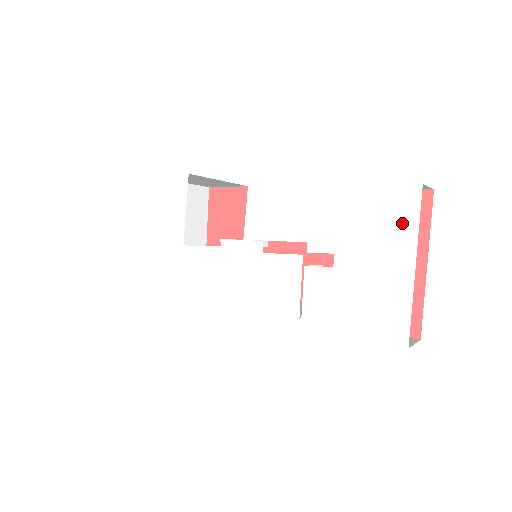
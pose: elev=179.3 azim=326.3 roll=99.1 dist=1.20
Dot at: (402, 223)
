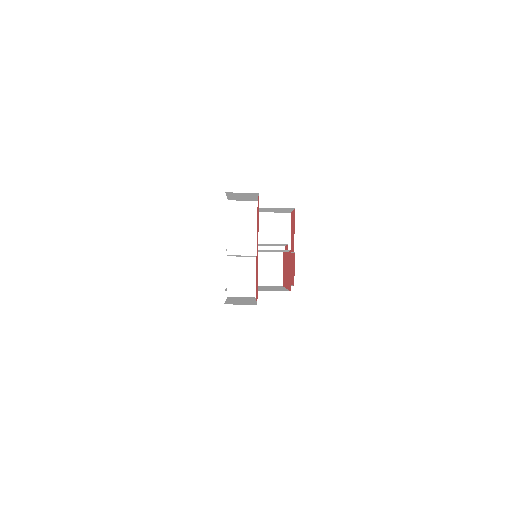
Dot at: occluded
